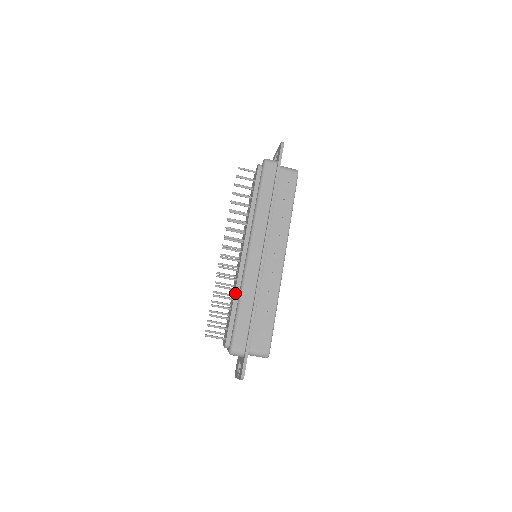
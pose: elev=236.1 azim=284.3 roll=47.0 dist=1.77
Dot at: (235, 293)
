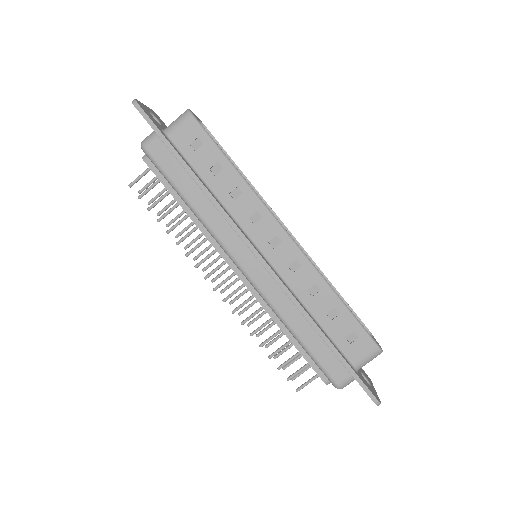
Dot at: (278, 326)
